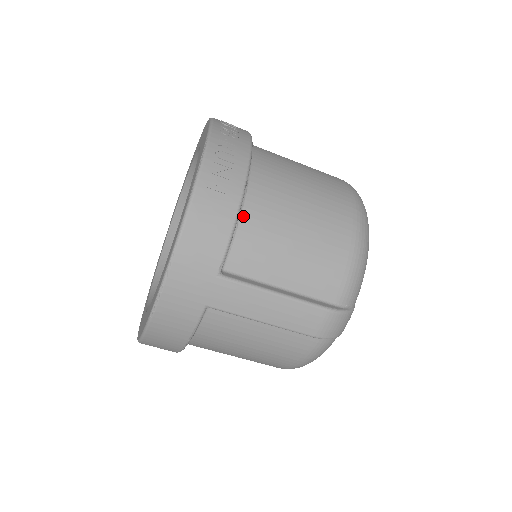
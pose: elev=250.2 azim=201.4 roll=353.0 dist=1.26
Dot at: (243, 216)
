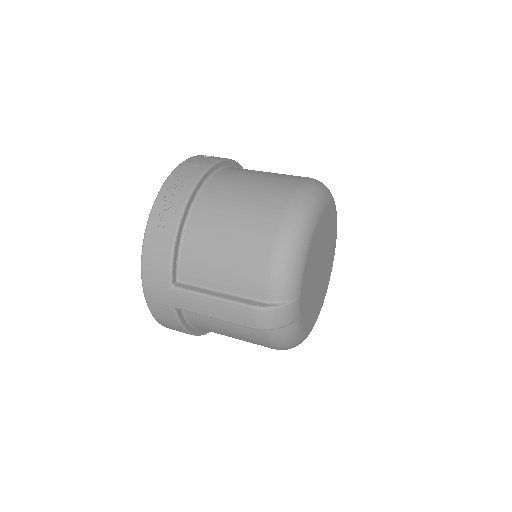
Dot at: (185, 240)
